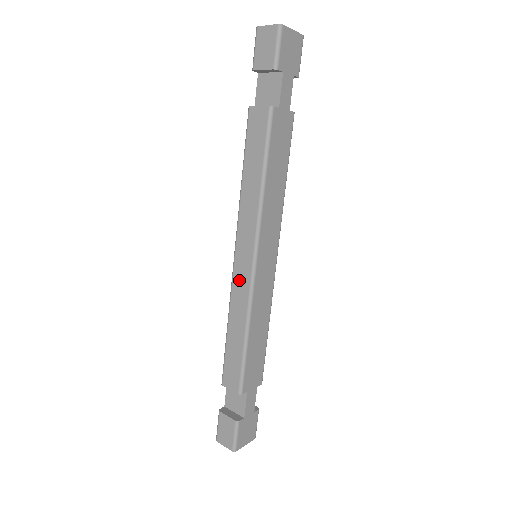
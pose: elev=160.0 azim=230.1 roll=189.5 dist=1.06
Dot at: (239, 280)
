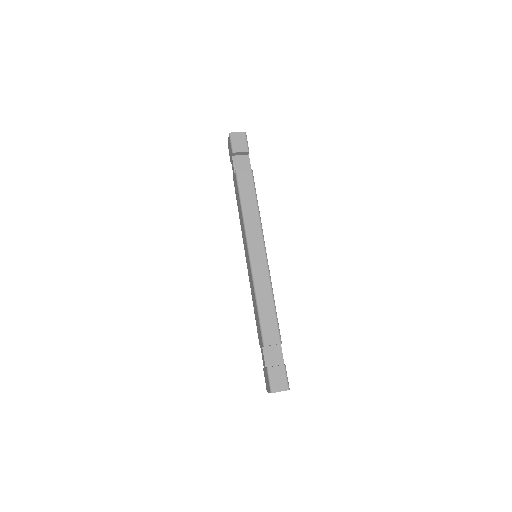
Dot at: (258, 267)
